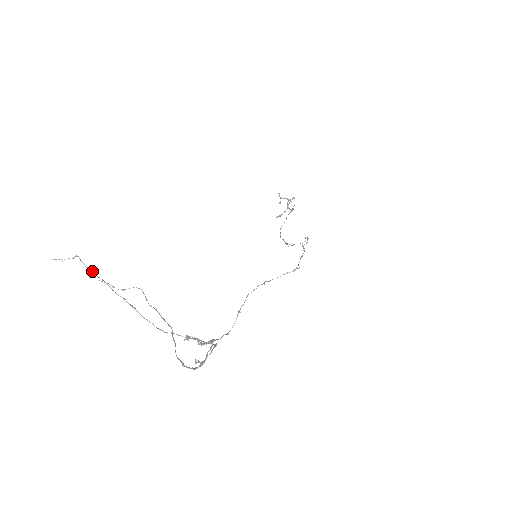
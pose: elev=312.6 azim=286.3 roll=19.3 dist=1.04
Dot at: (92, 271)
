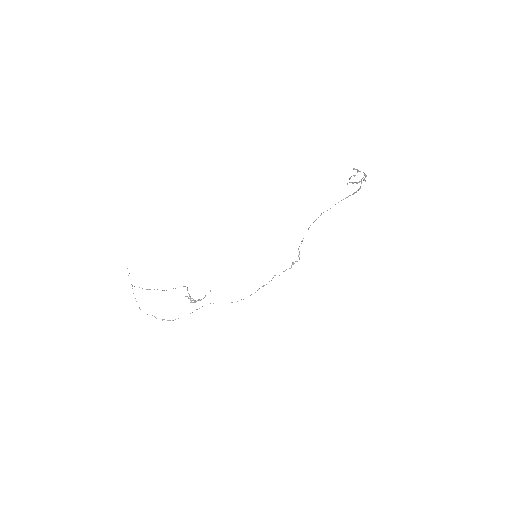
Dot at: (132, 285)
